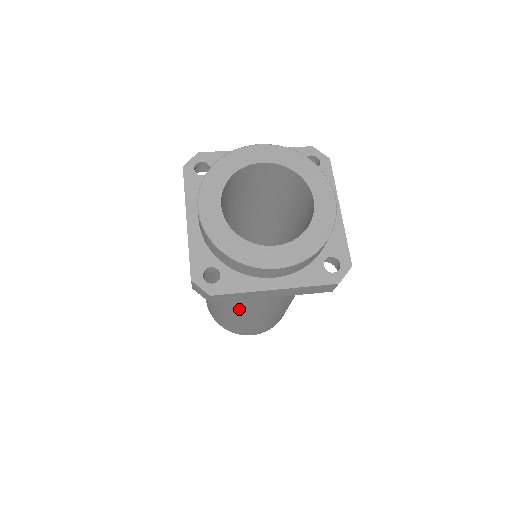
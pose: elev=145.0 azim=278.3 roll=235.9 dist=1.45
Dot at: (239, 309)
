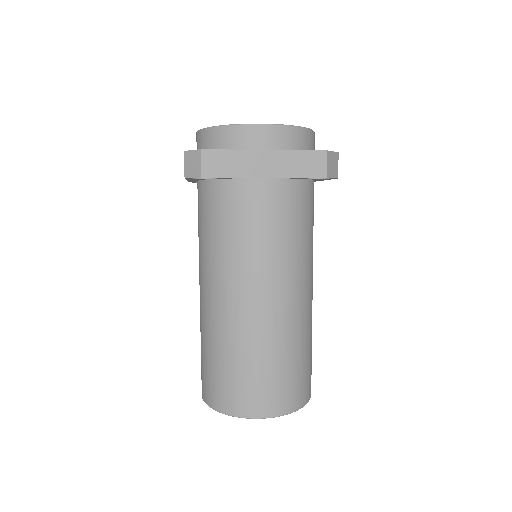
Dot at: (237, 282)
